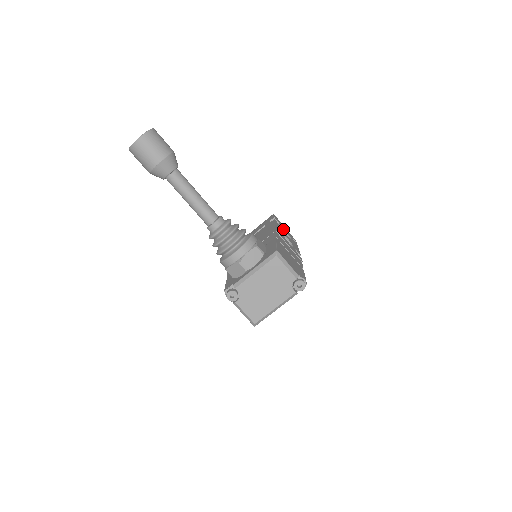
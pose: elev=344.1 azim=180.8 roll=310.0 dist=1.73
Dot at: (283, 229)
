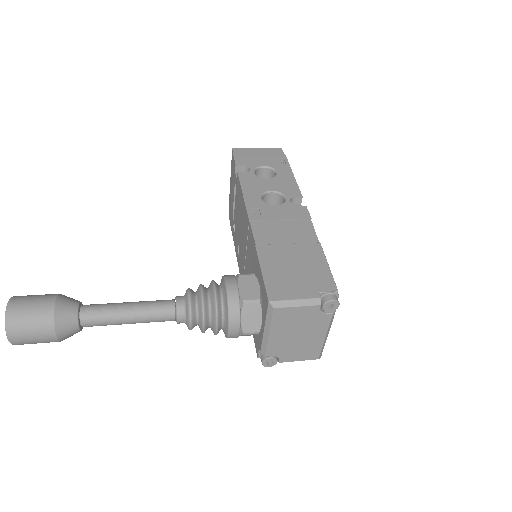
Dot at: (257, 168)
